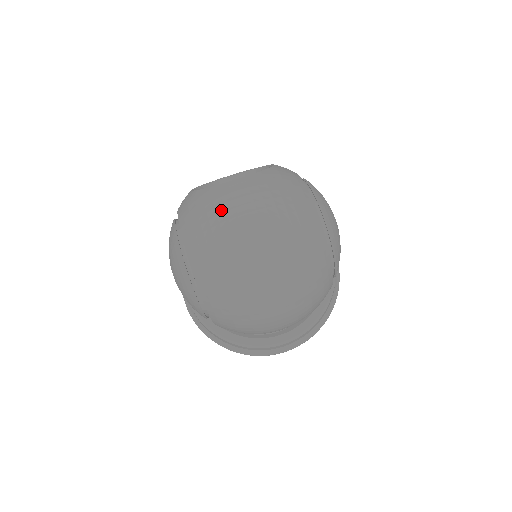
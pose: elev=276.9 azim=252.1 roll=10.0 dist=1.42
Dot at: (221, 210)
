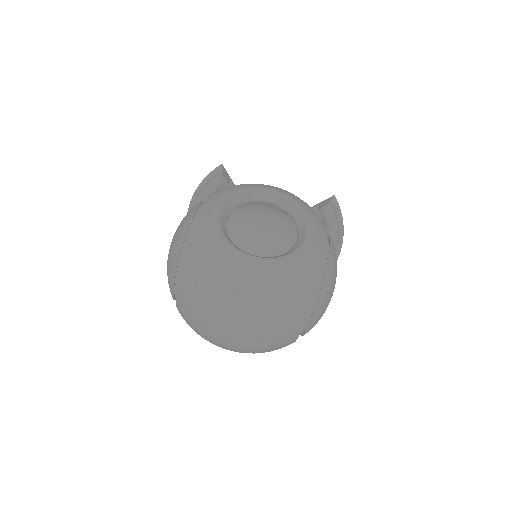
Dot at: (221, 284)
